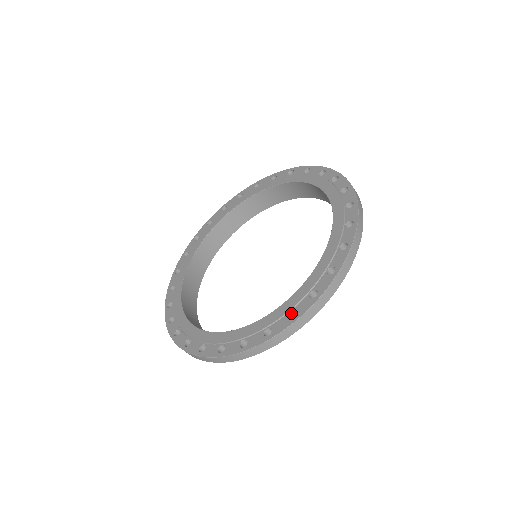
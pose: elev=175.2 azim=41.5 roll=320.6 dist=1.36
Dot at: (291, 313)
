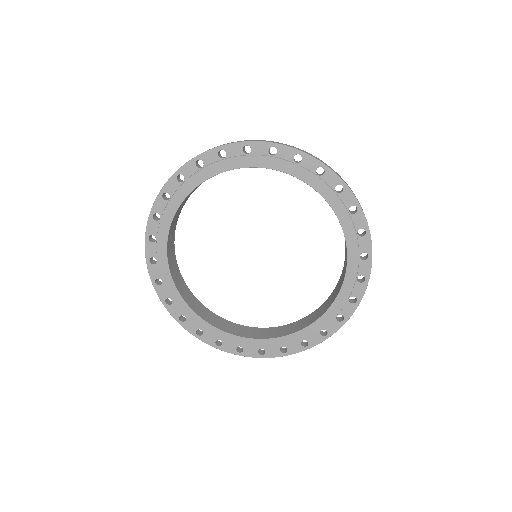
Dot at: (337, 315)
